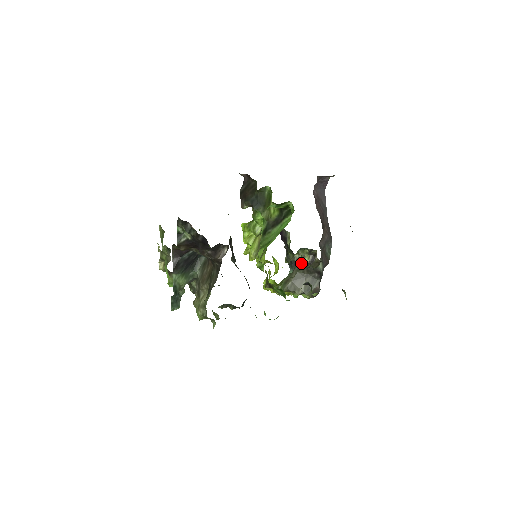
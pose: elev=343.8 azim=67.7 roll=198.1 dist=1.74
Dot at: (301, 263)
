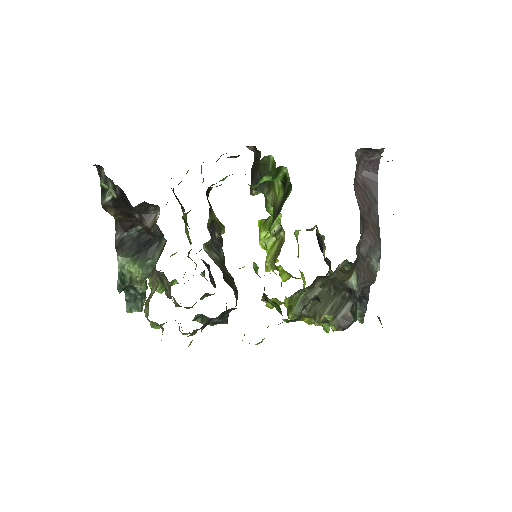
Dot at: occluded
